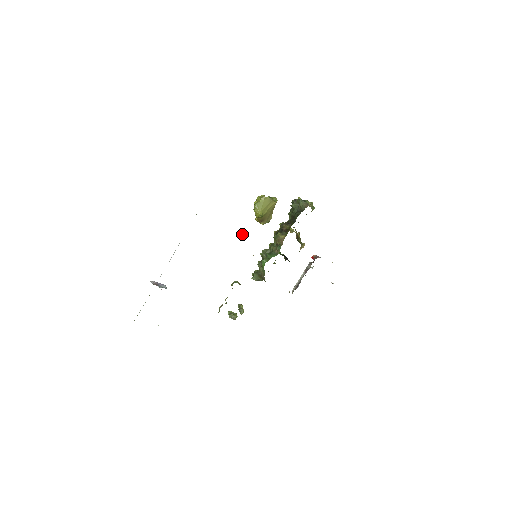
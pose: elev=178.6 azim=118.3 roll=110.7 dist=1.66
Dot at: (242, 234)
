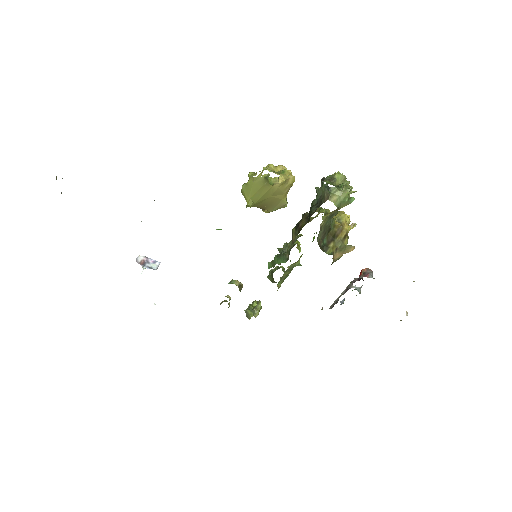
Dot at: occluded
